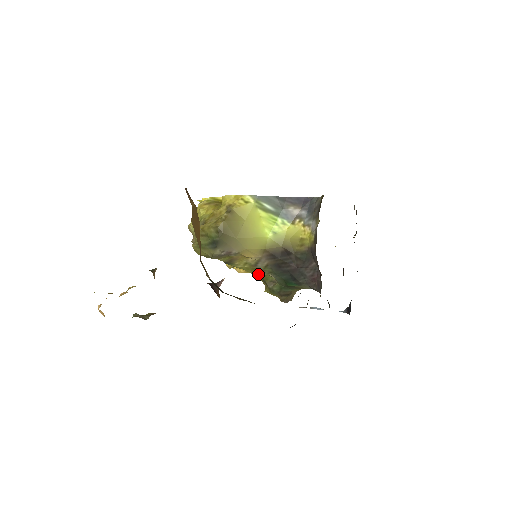
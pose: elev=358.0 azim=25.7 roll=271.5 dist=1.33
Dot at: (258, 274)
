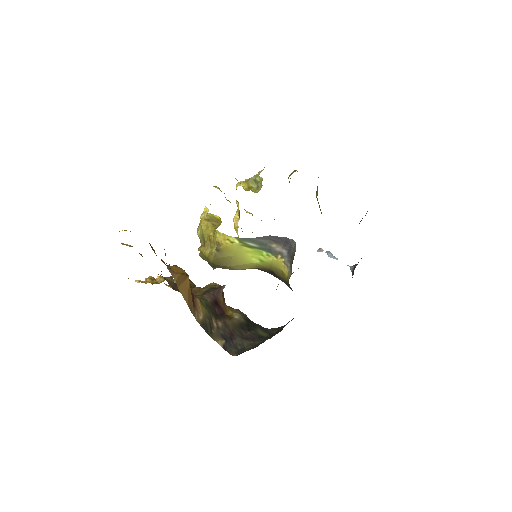
Dot at: occluded
